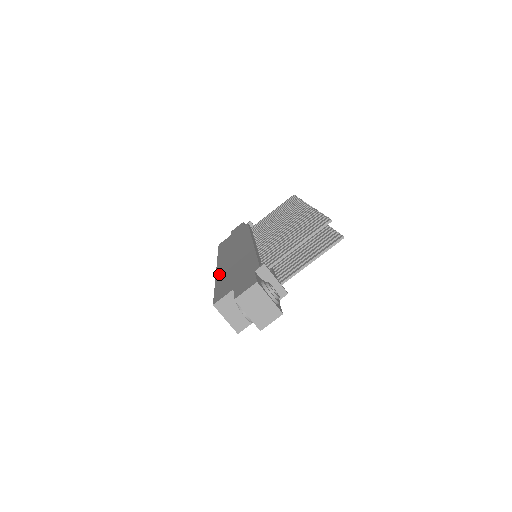
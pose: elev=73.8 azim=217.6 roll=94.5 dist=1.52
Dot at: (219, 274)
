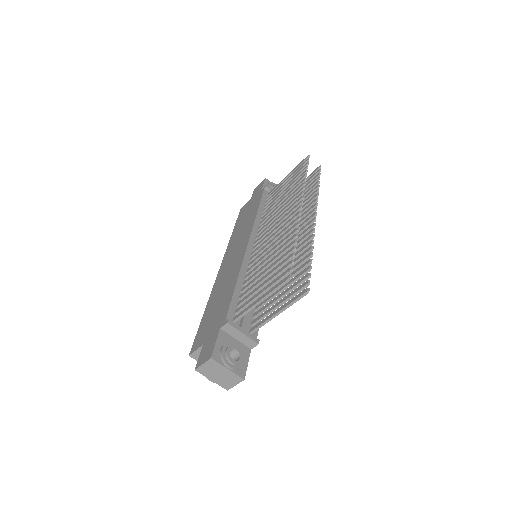
Dot at: (213, 290)
